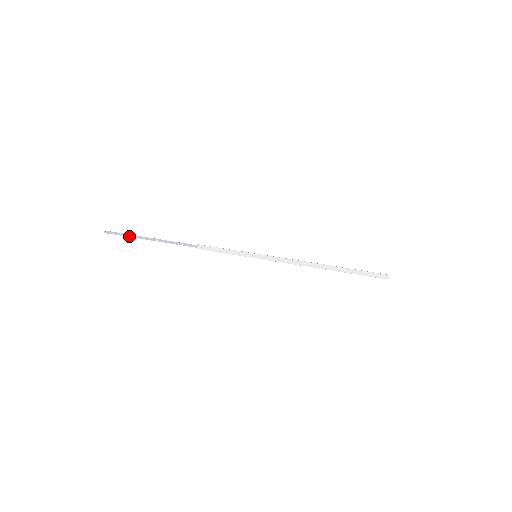
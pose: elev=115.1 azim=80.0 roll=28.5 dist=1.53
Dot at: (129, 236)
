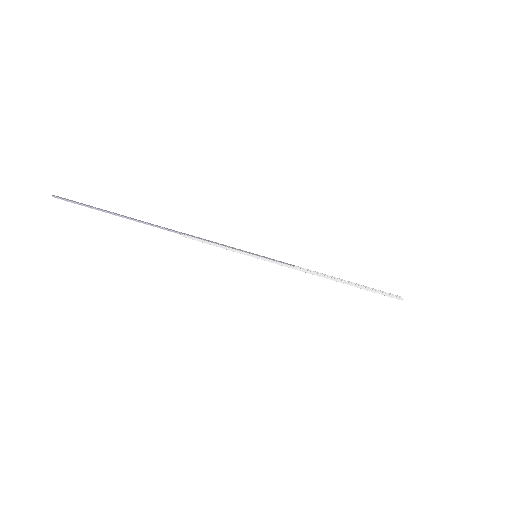
Dot at: (89, 207)
